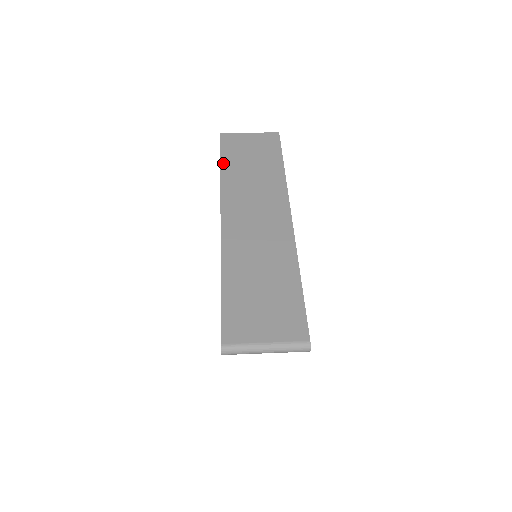
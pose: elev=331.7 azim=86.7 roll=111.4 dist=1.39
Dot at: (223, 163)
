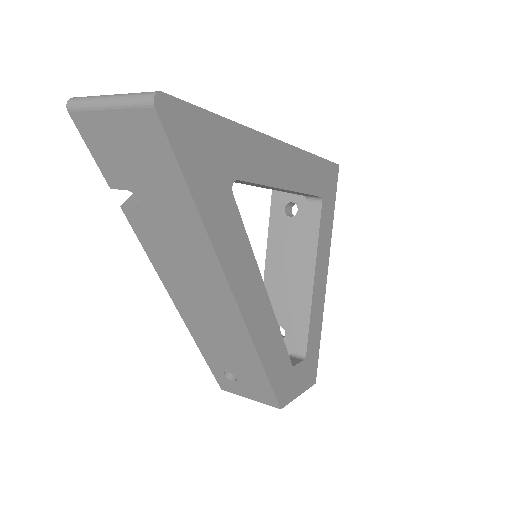
Dot at: occluded
